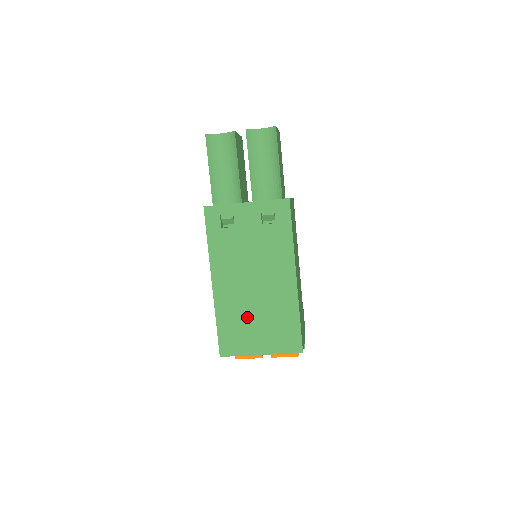
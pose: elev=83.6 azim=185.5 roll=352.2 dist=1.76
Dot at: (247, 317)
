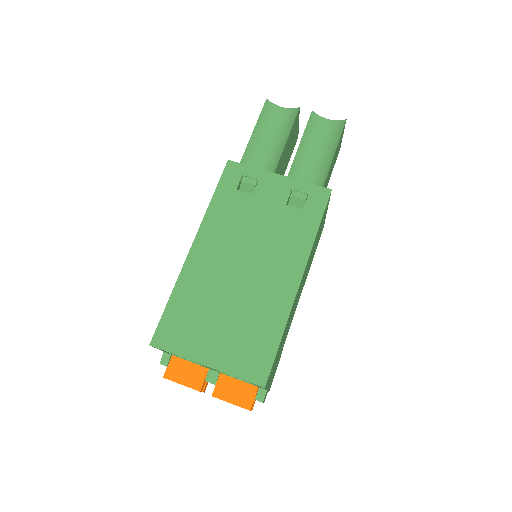
Dot at: (213, 306)
